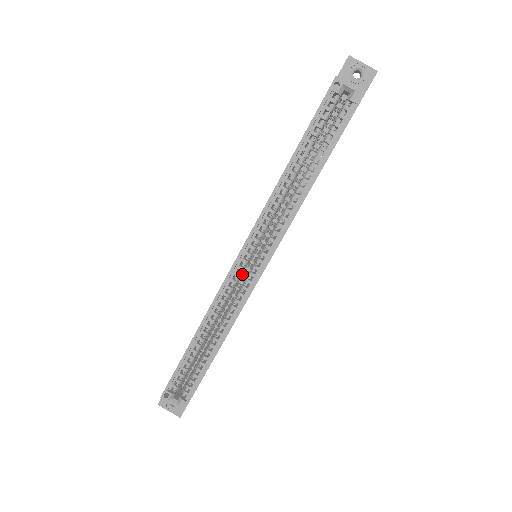
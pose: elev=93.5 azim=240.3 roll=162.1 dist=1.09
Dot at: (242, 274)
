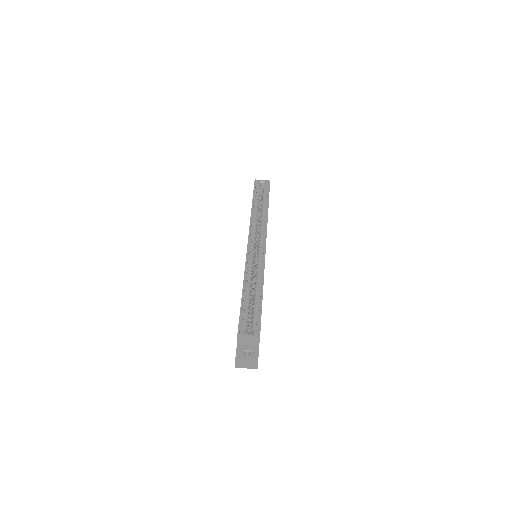
Dot at: occluded
